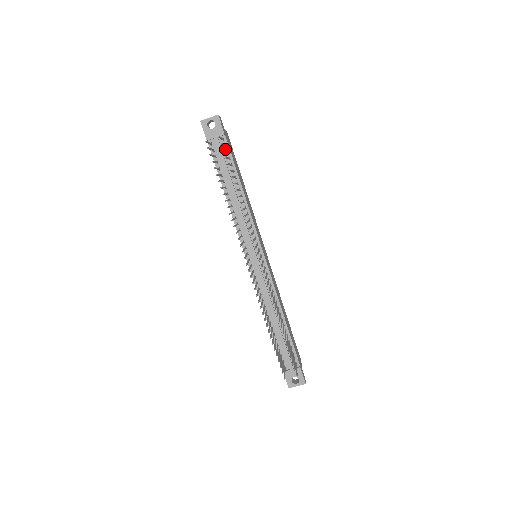
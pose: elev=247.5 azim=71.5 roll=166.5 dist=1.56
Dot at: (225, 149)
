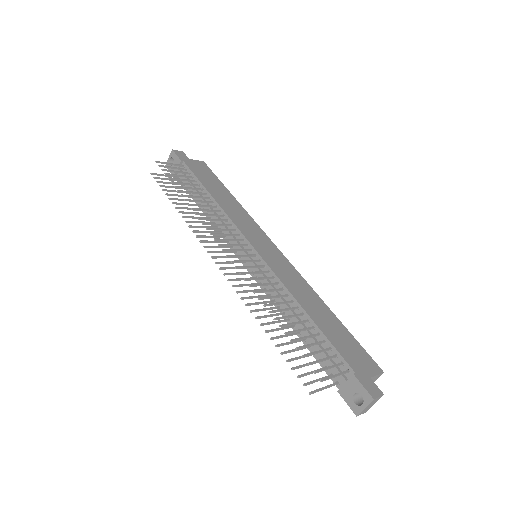
Dot at: (188, 173)
